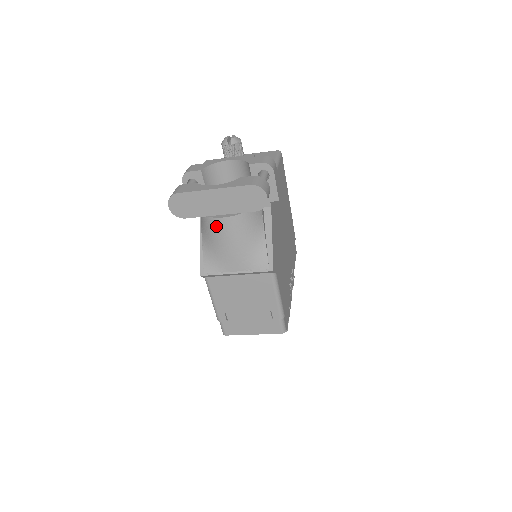
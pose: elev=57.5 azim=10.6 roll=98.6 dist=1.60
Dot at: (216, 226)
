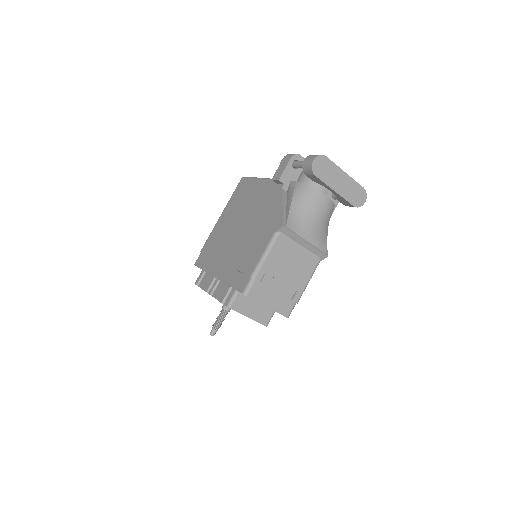
Dot at: (318, 199)
